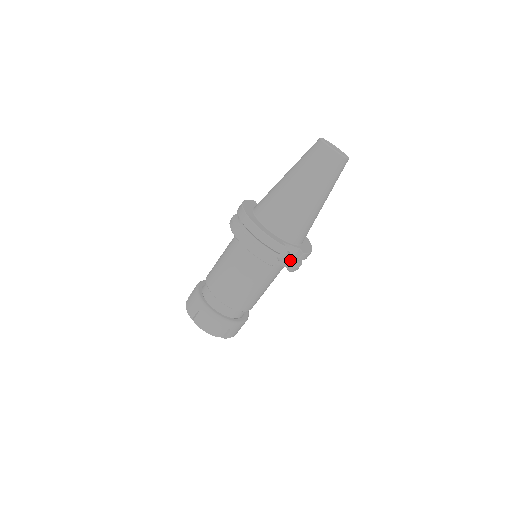
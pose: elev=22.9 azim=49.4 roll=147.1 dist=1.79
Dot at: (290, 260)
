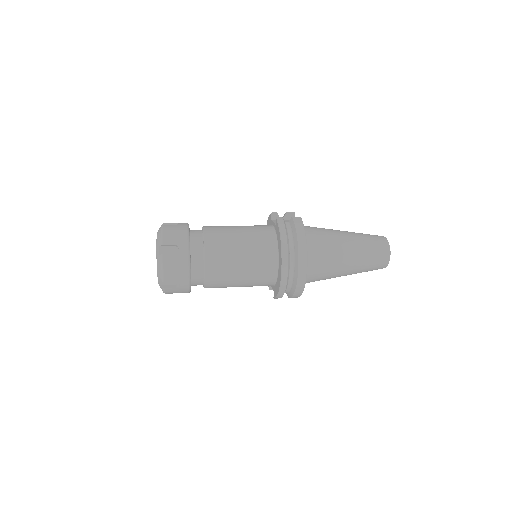
Dot at: occluded
